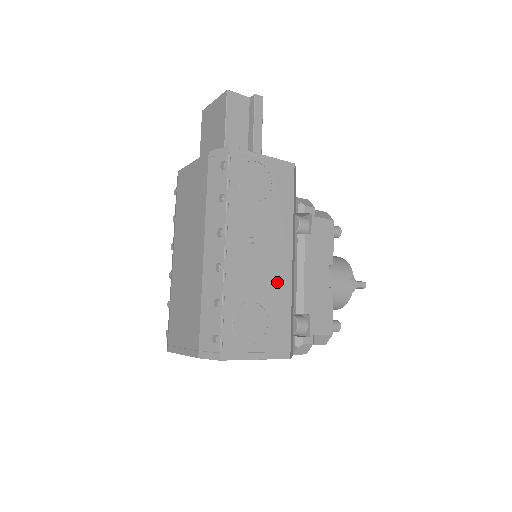
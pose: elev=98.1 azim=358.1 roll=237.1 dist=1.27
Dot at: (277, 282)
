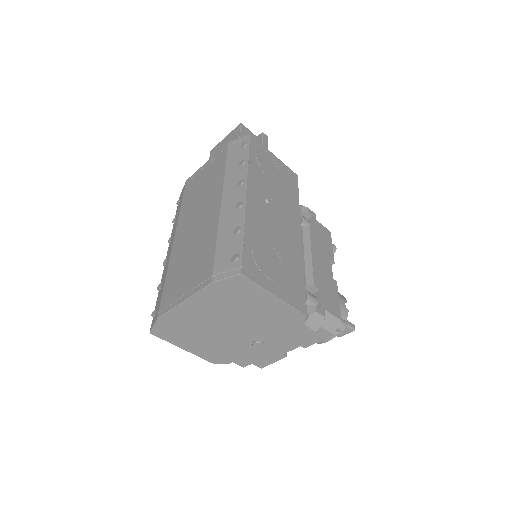
Dot at: (290, 244)
